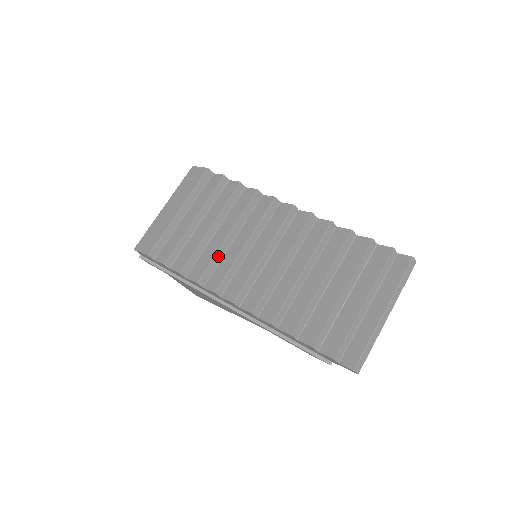
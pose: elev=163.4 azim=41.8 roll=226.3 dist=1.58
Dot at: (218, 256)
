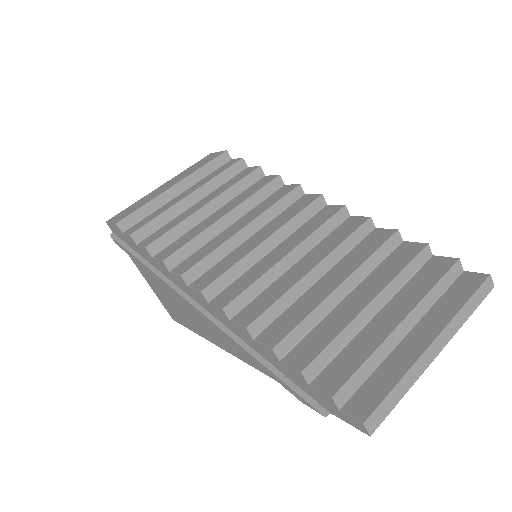
Dot at: (203, 237)
